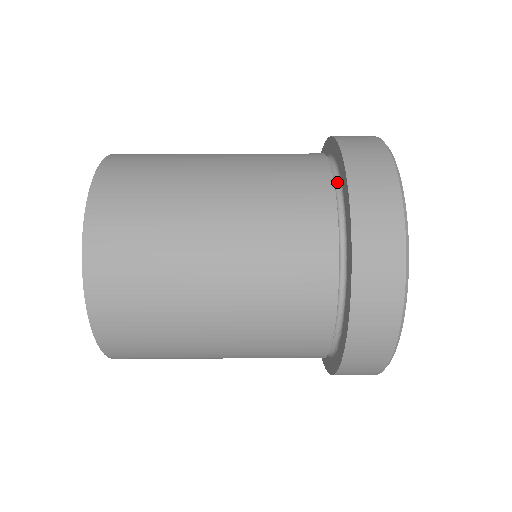
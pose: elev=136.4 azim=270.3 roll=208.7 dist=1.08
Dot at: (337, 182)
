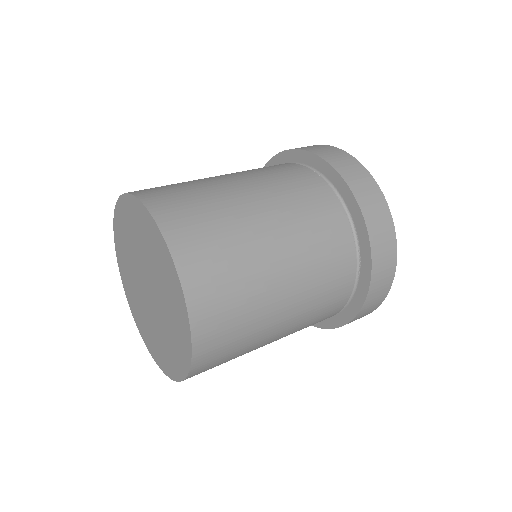
Dot at: occluded
